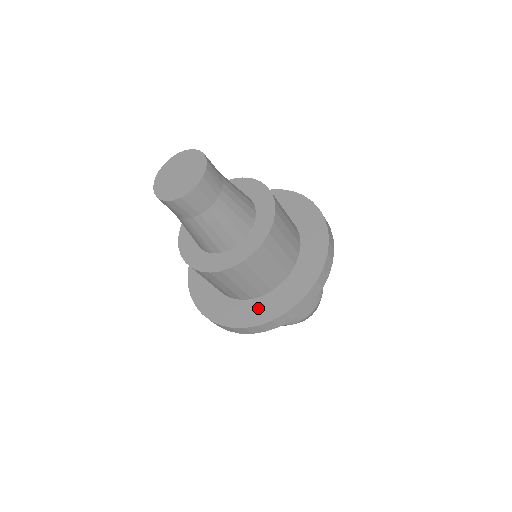
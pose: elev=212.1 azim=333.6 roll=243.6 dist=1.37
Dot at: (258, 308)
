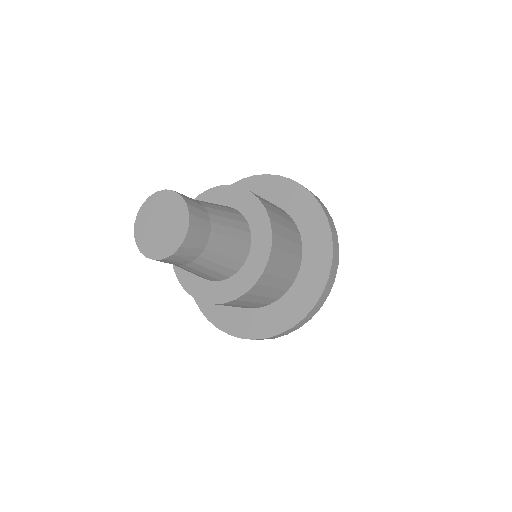
Dot at: occluded
